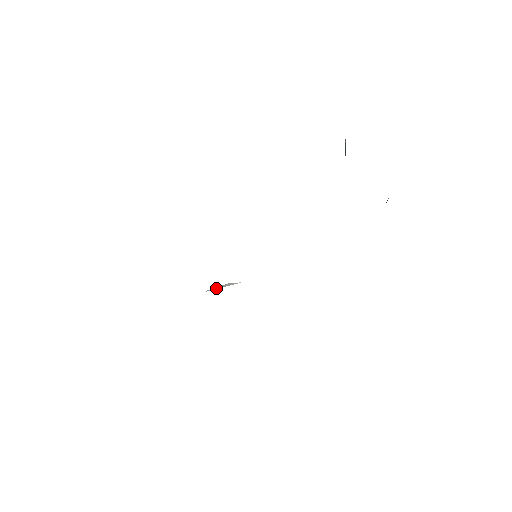
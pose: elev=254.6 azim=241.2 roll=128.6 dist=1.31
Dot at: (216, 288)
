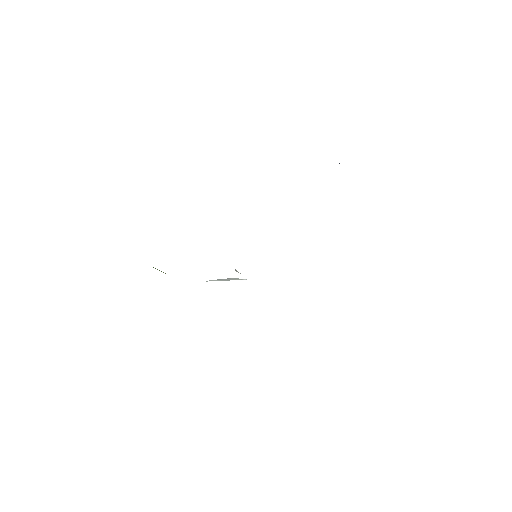
Dot at: (219, 280)
